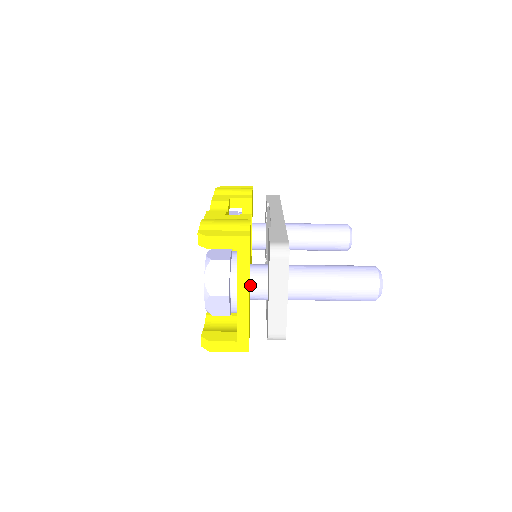
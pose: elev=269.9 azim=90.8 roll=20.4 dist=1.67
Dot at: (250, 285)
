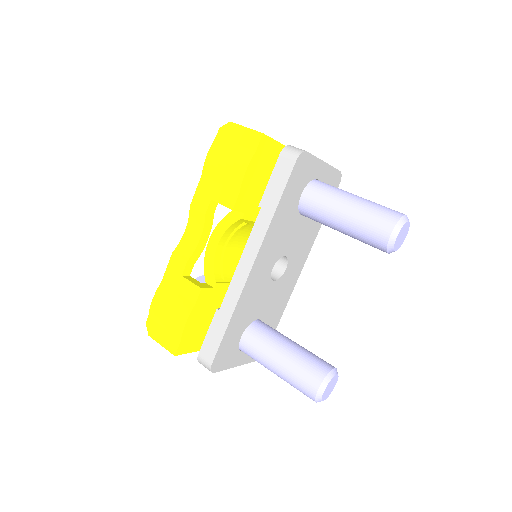
Dot at: occluded
